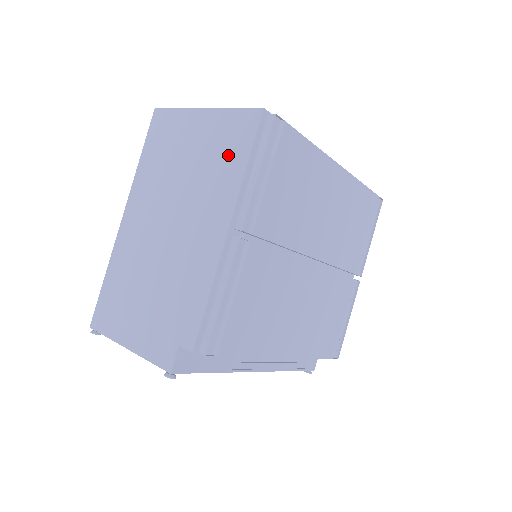
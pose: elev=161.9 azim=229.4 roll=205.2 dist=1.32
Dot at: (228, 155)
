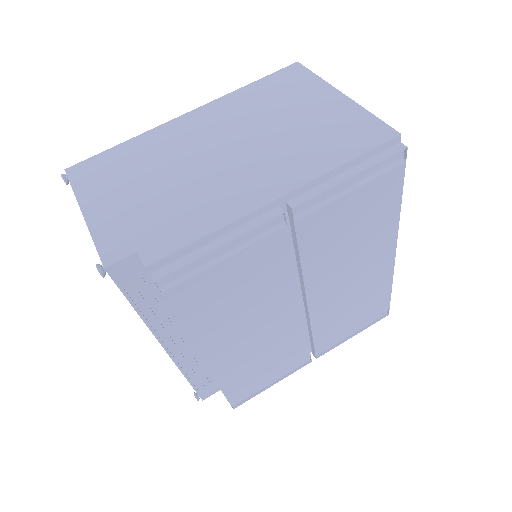
Dot at: (335, 142)
